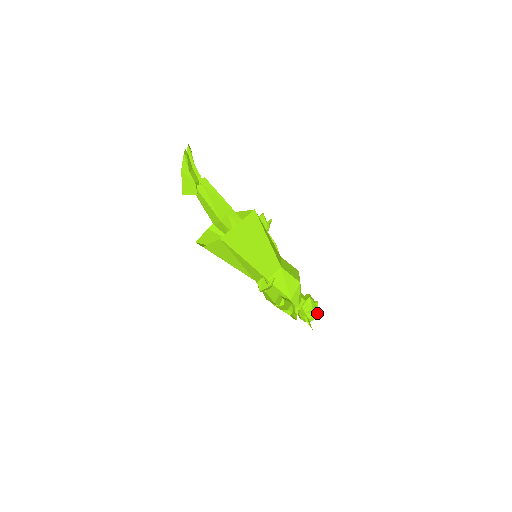
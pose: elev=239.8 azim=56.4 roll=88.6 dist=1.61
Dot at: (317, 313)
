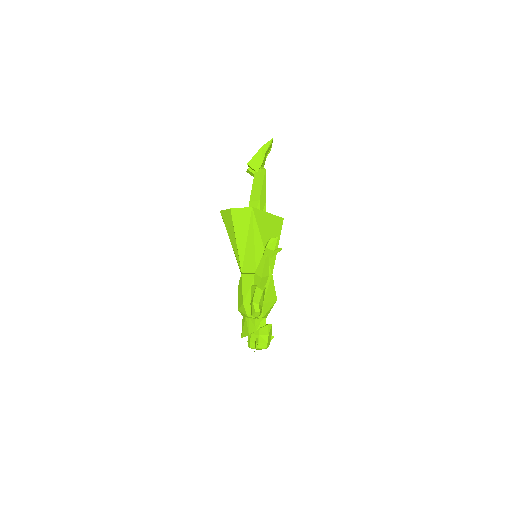
Dot at: (268, 344)
